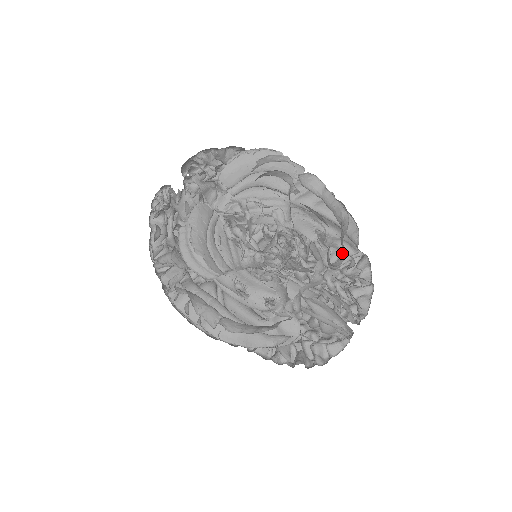
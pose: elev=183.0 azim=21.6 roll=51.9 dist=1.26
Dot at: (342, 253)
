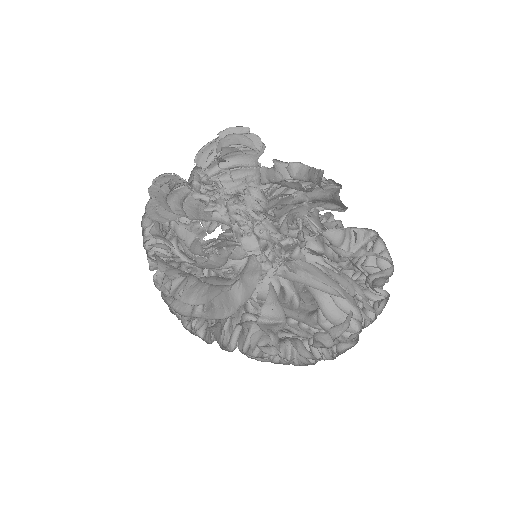
Dot at: occluded
